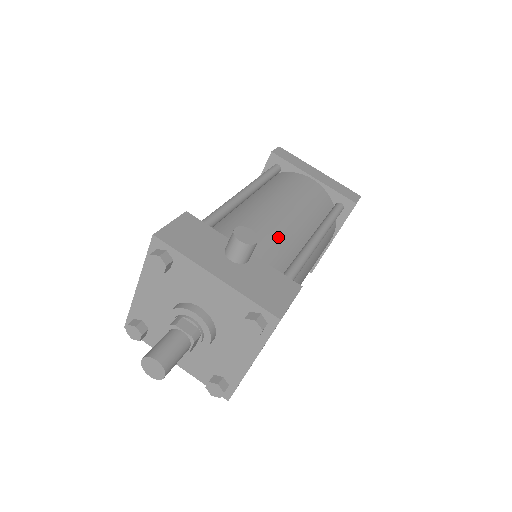
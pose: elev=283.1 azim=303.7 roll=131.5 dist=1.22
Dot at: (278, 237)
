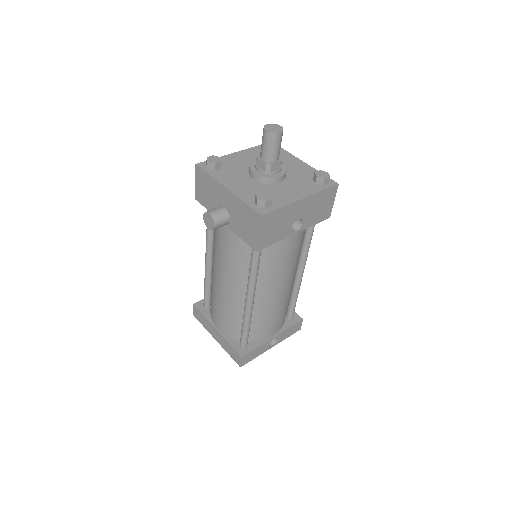
Dot at: occluded
